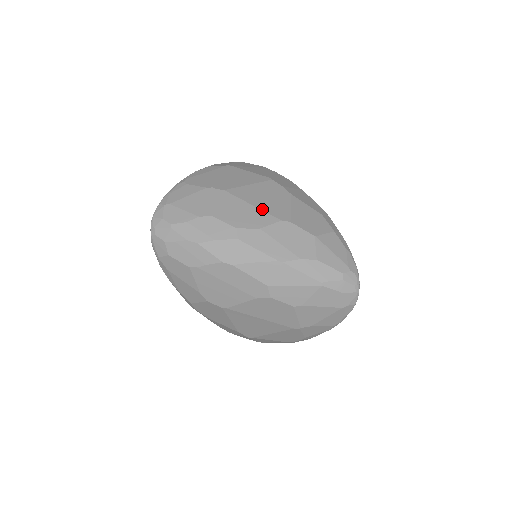
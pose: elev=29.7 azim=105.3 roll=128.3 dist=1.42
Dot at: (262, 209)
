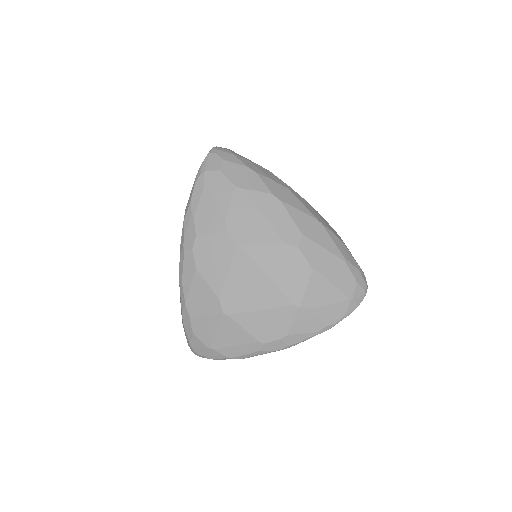
Dot at: occluded
